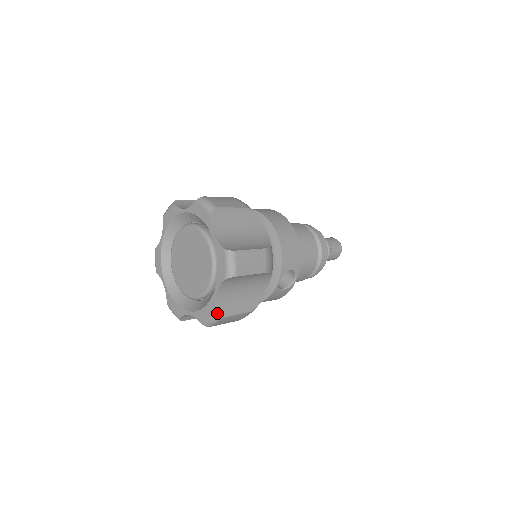
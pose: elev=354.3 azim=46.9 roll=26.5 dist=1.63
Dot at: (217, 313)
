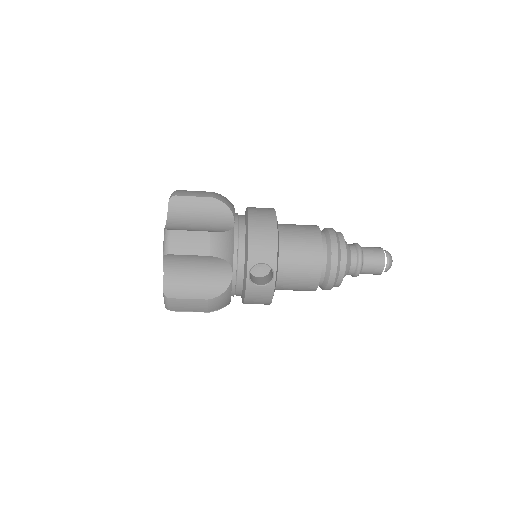
Dot at: (165, 293)
